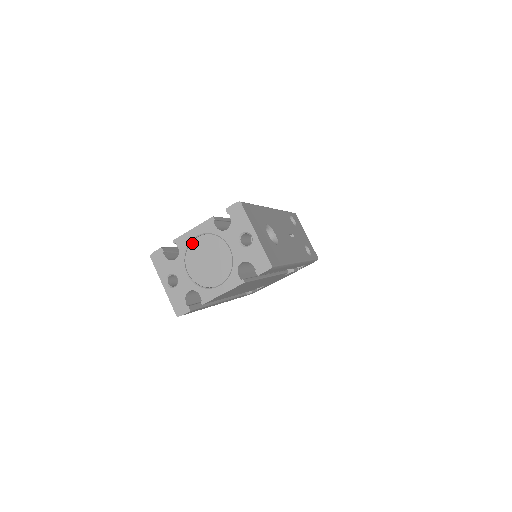
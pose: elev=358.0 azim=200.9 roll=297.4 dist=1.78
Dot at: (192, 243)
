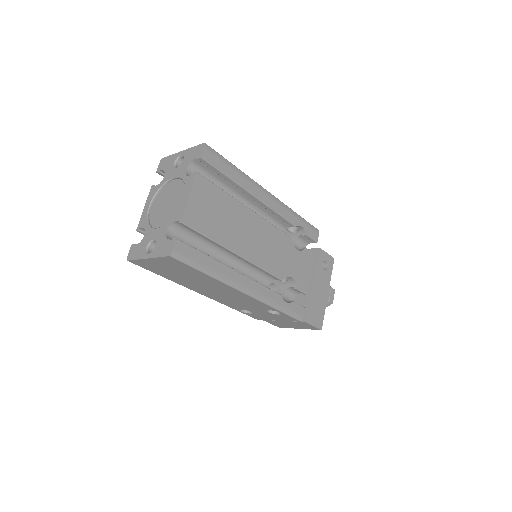
Dot at: (150, 214)
